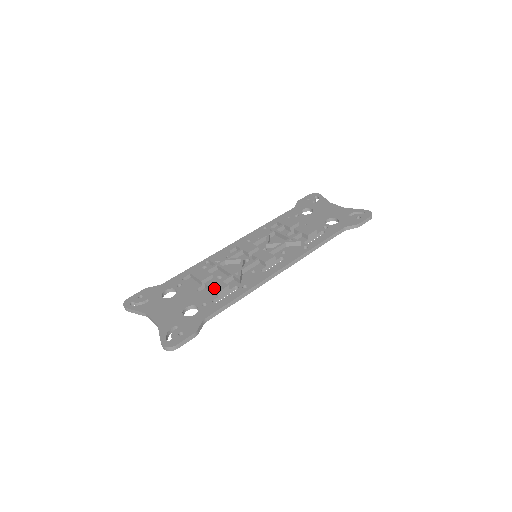
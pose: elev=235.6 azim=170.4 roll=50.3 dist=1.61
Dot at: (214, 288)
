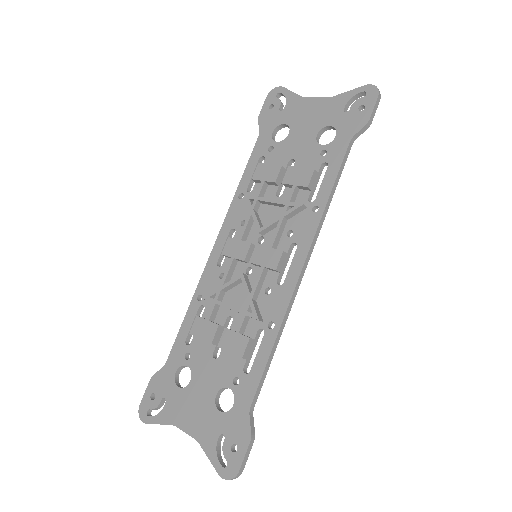
Dot at: (234, 351)
